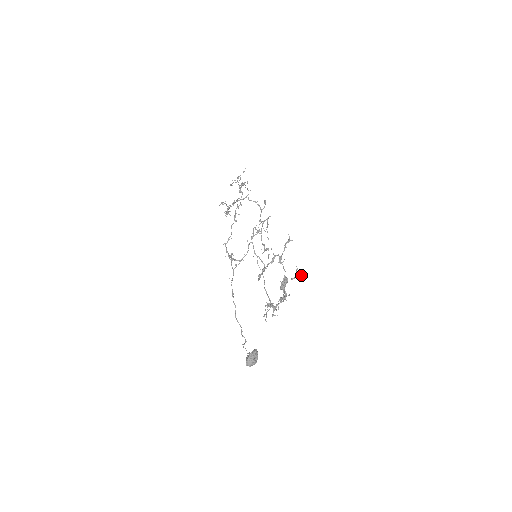
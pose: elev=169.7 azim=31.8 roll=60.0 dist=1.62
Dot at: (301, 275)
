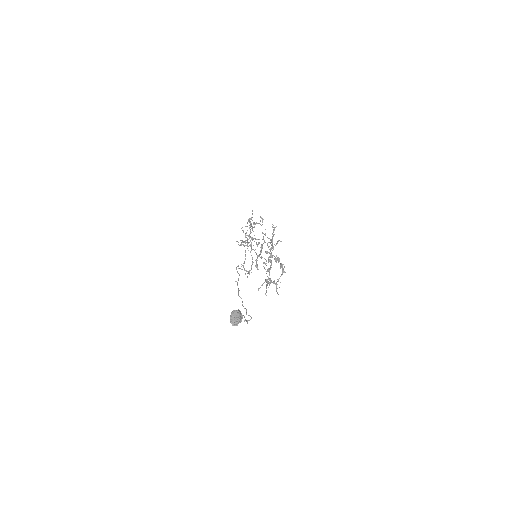
Dot at: (277, 242)
